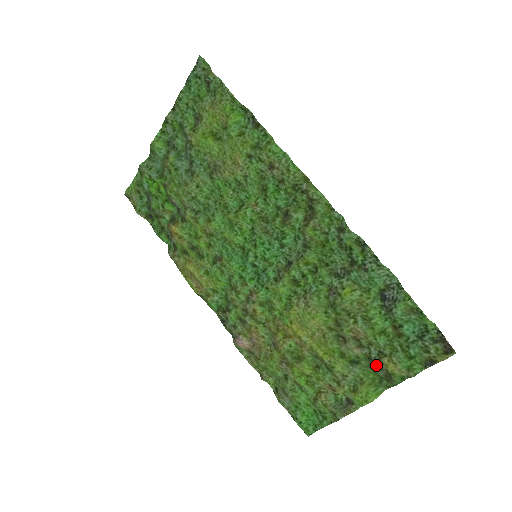
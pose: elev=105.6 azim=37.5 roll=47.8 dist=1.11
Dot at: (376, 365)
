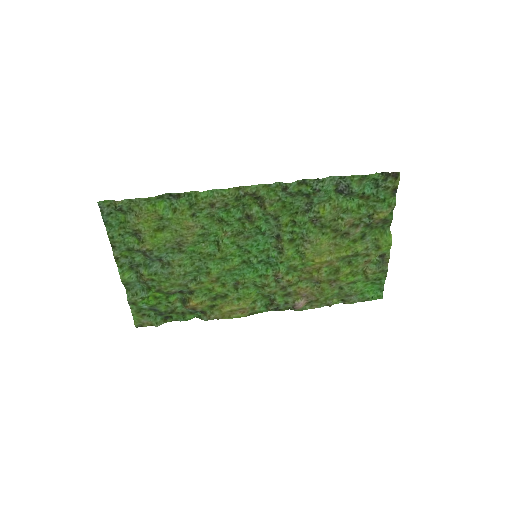
Dot at: (374, 224)
